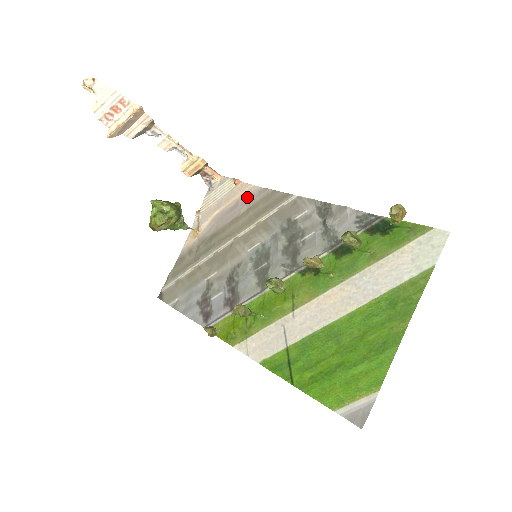
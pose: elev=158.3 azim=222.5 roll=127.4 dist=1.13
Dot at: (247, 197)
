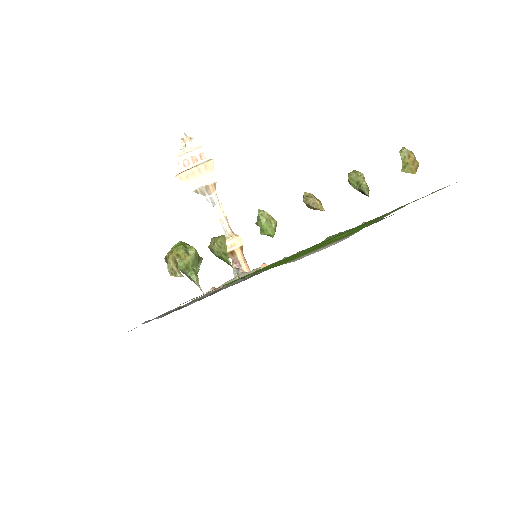
Dot at: occluded
